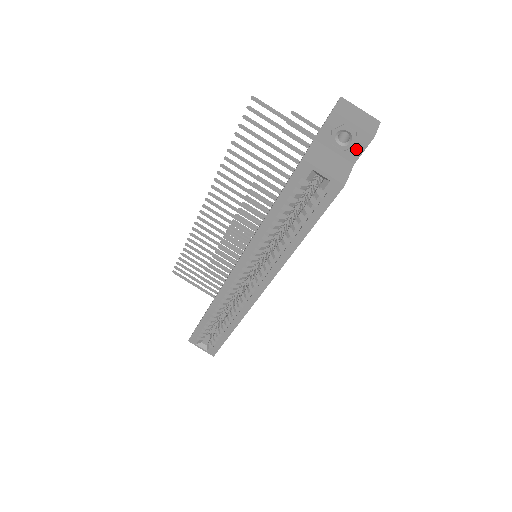
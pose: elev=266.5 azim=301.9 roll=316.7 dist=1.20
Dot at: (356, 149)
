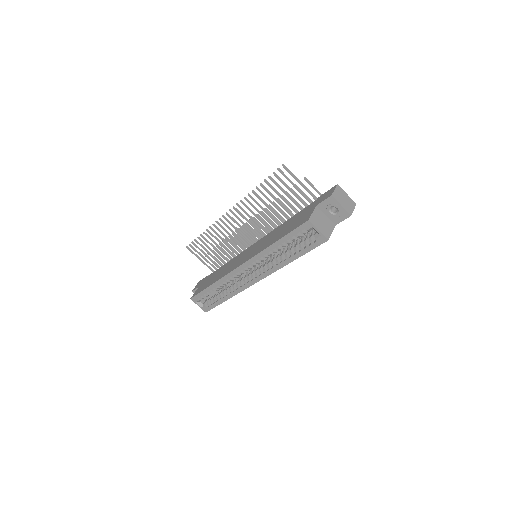
Dot at: (339, 218)
